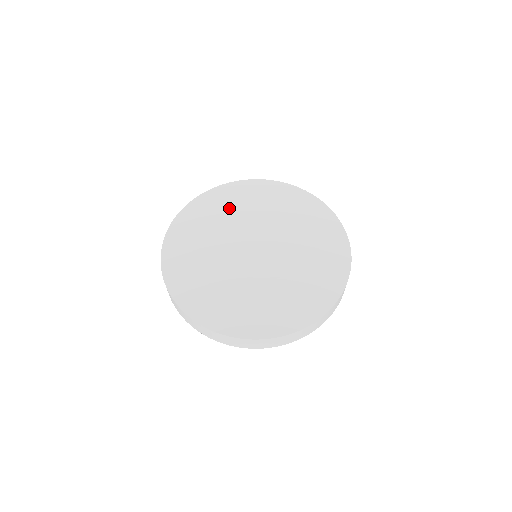
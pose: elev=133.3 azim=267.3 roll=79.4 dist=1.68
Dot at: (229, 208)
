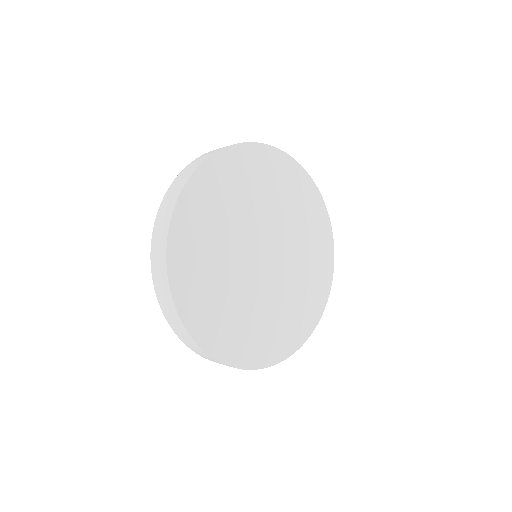
Dot at: (211, 229)
